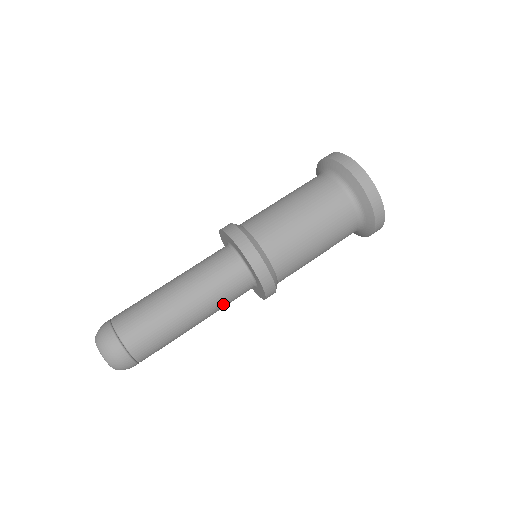
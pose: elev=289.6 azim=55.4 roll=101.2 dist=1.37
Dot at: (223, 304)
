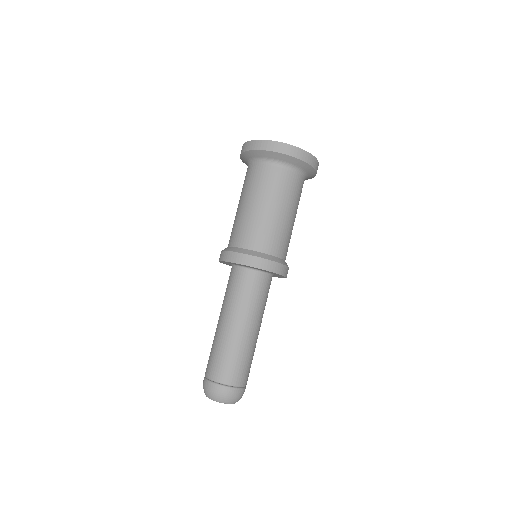
Dot at: occluded
